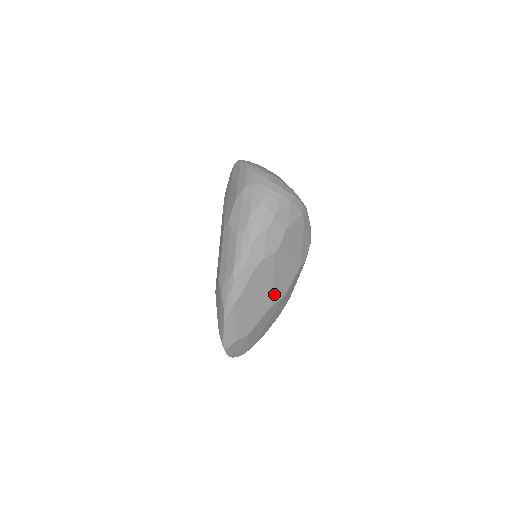
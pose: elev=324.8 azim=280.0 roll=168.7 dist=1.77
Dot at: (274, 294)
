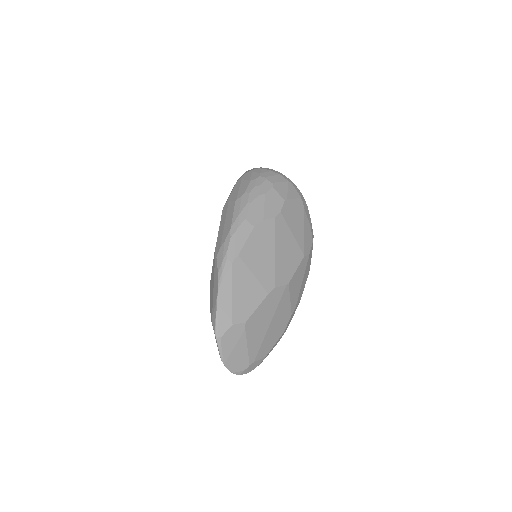
Dot at: (276, 273)
